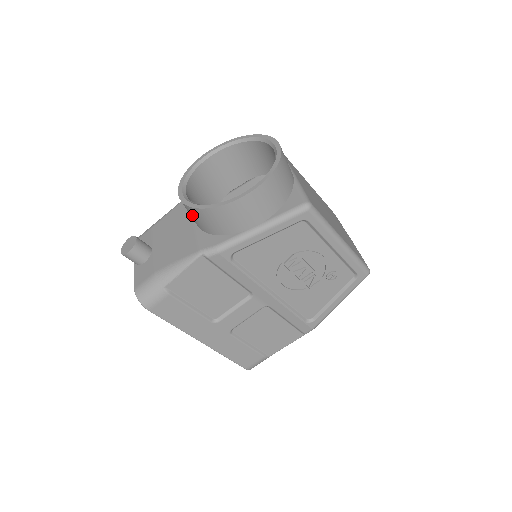
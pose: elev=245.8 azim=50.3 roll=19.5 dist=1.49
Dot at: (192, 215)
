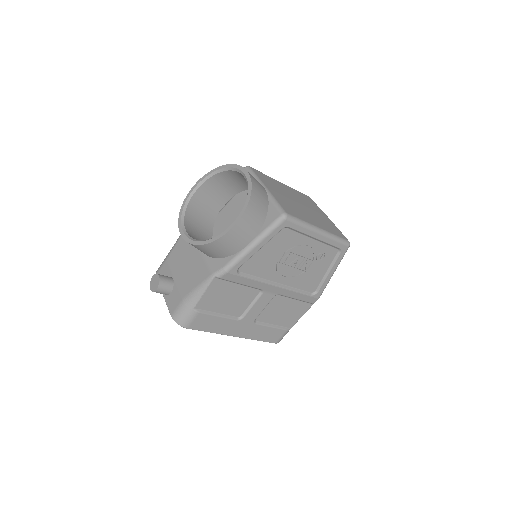
Dot at: (197, 248)
